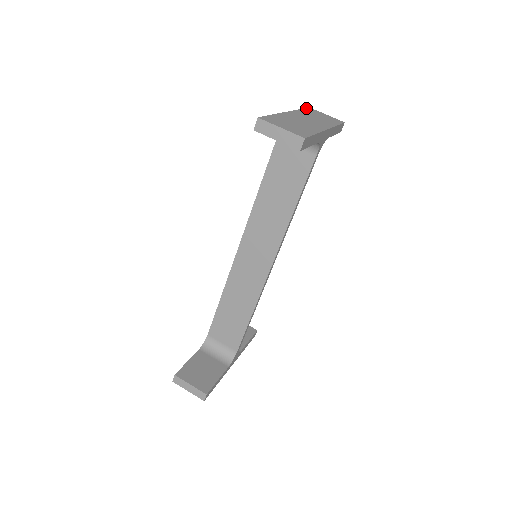
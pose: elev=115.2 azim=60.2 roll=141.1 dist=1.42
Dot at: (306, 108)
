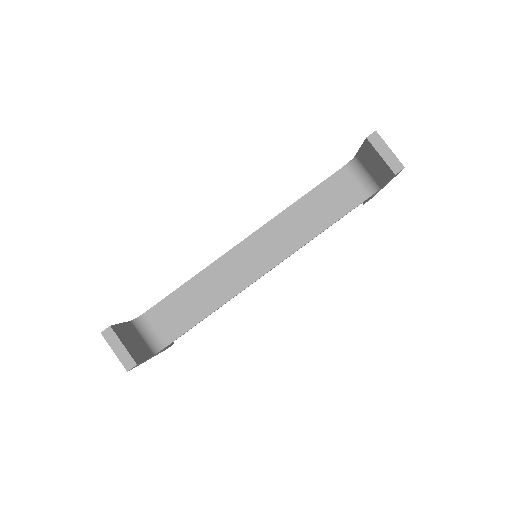
Dot at: occluded
